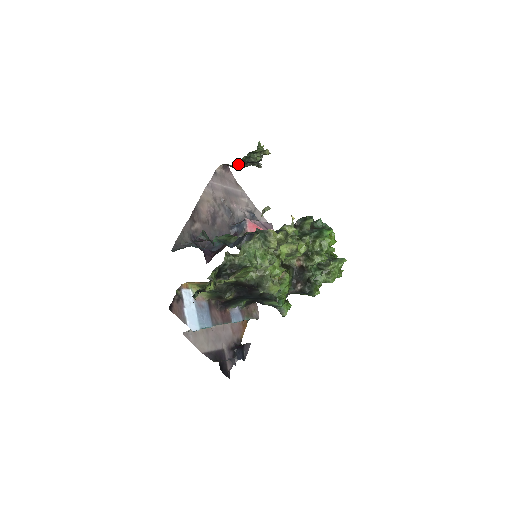
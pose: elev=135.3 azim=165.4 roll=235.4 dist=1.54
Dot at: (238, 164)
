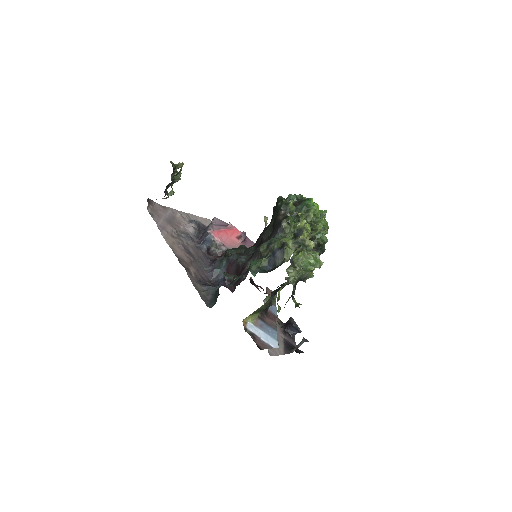
Dot at: (172, 194)
